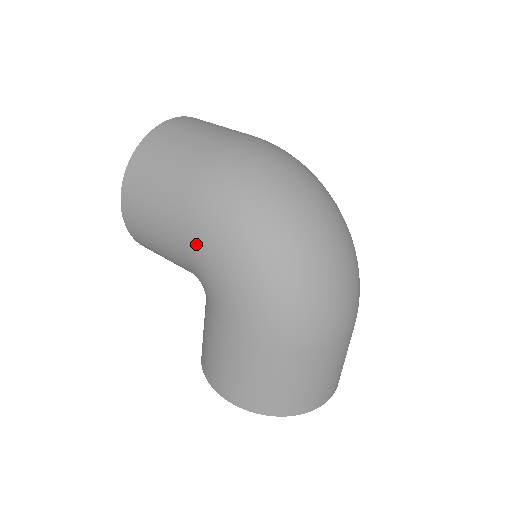
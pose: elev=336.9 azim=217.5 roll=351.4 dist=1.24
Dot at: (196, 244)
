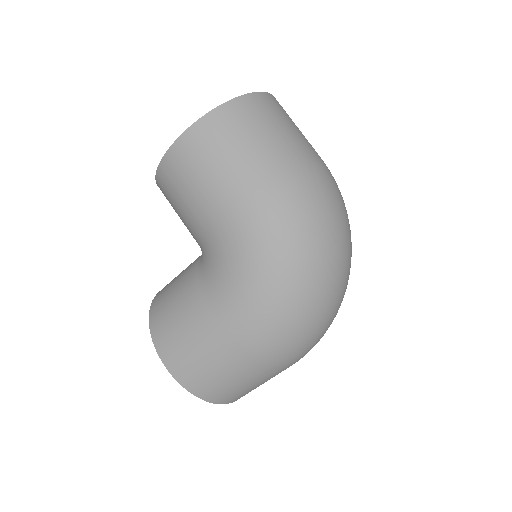
Dot at: (239, 235)
